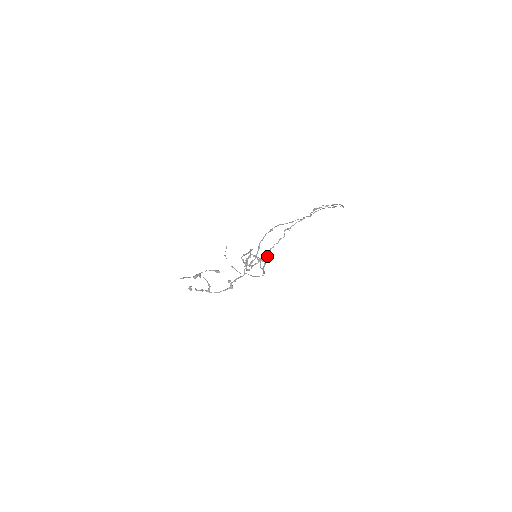
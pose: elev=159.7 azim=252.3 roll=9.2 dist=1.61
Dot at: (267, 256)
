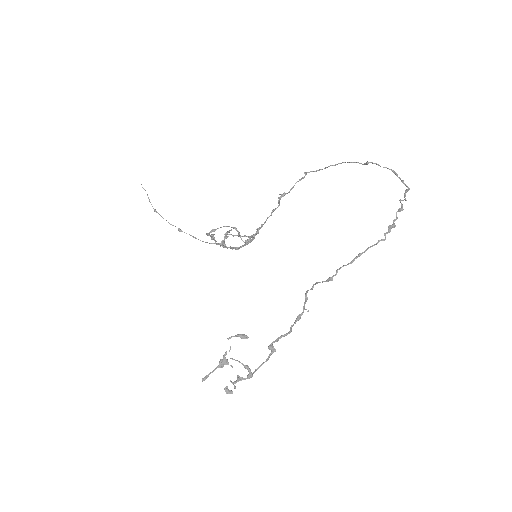
Dot at: (256, 233)
